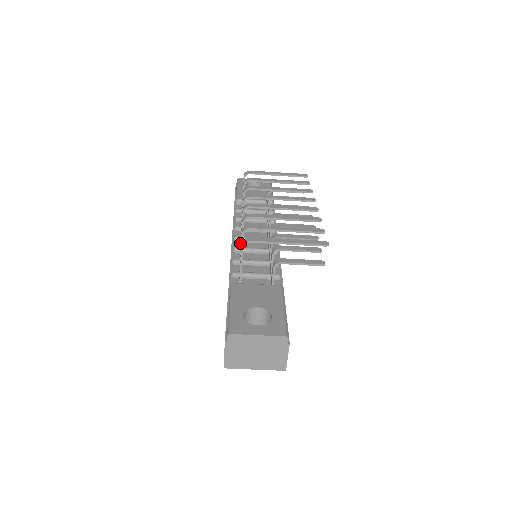
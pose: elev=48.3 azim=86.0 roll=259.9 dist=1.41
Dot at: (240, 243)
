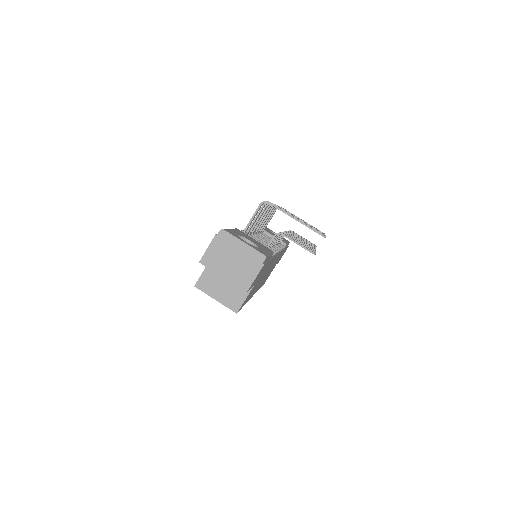
Dot at: occluded
